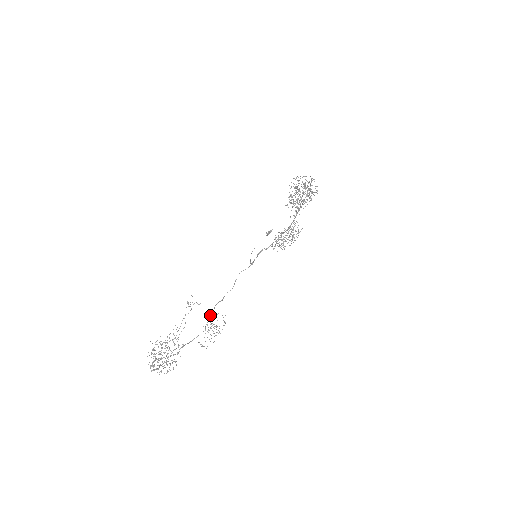
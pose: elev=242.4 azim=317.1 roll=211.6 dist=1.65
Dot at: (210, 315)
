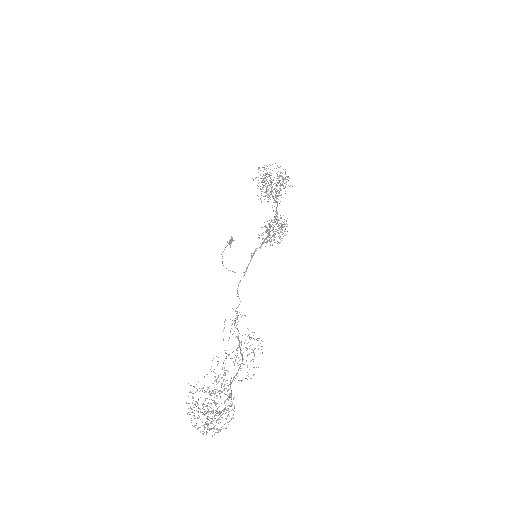
Dot at: (238, 337)
